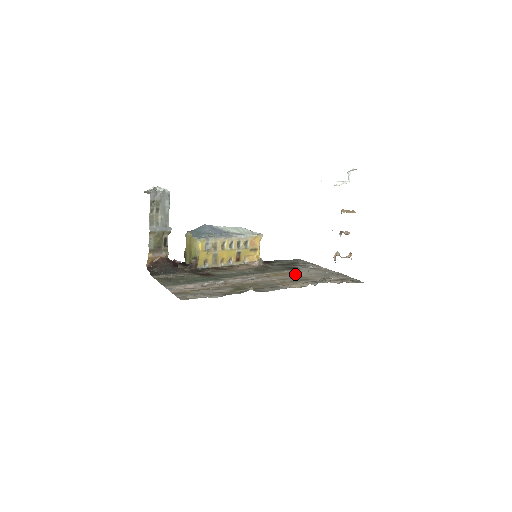
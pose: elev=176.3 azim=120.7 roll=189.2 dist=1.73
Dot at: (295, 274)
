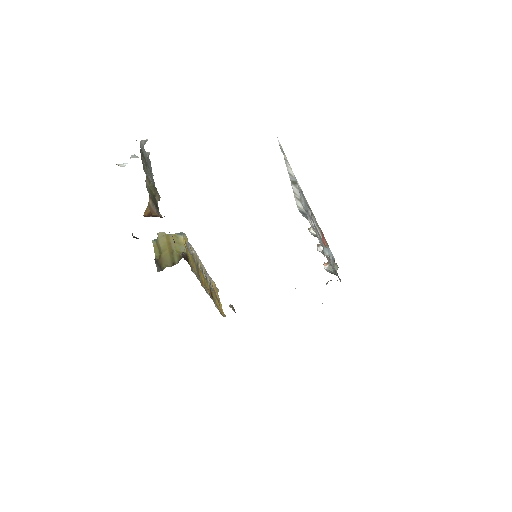
Dot at: occluded
